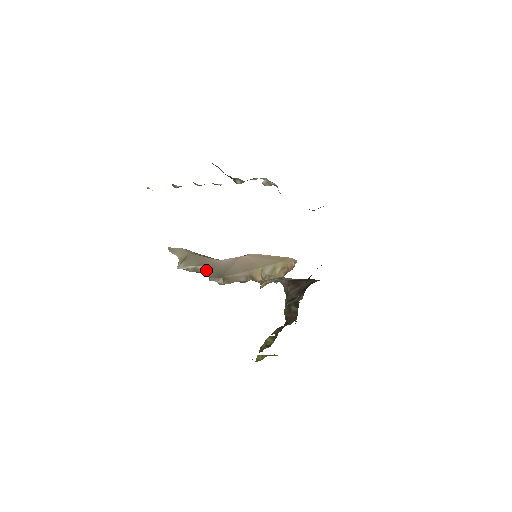
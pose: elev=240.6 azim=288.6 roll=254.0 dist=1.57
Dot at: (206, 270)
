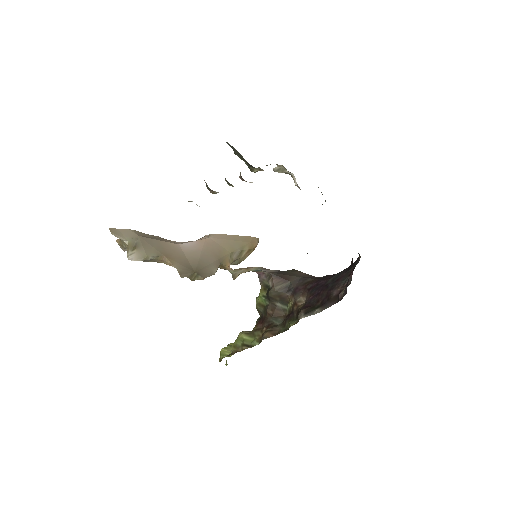
Dot at: (172, 262)
